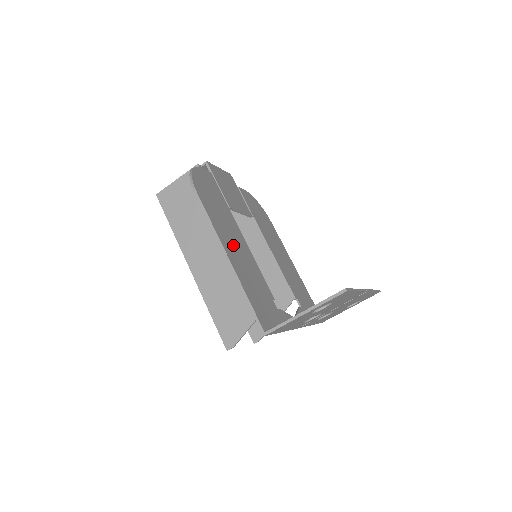
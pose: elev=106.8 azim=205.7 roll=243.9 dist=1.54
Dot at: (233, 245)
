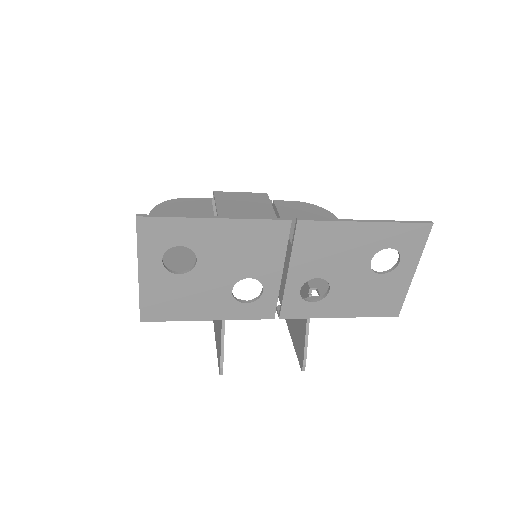
Dot at: (176, 247)
